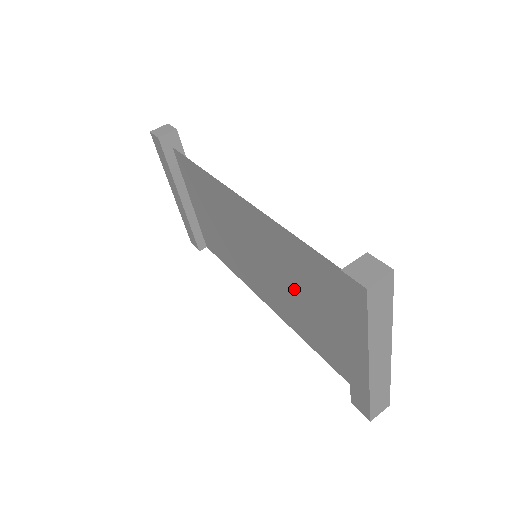
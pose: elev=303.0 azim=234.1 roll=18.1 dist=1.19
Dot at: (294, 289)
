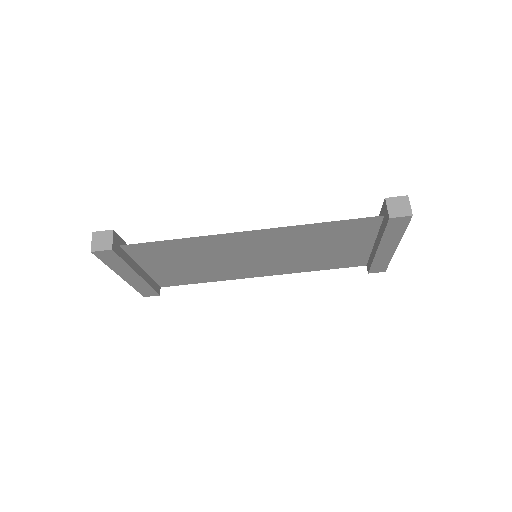
Dot at: (307, 251)
